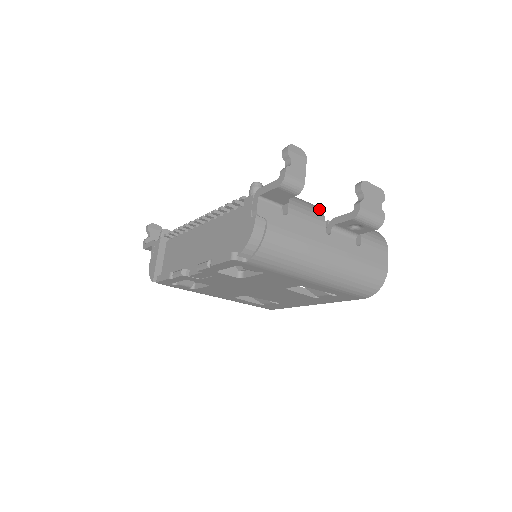
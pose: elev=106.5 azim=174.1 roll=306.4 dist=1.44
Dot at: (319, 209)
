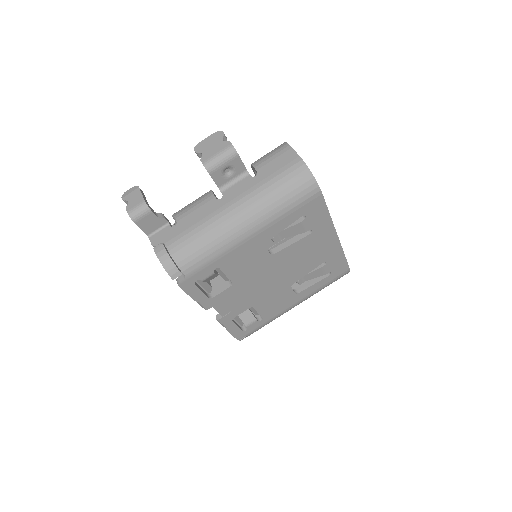
Dot at: (208, 192)
